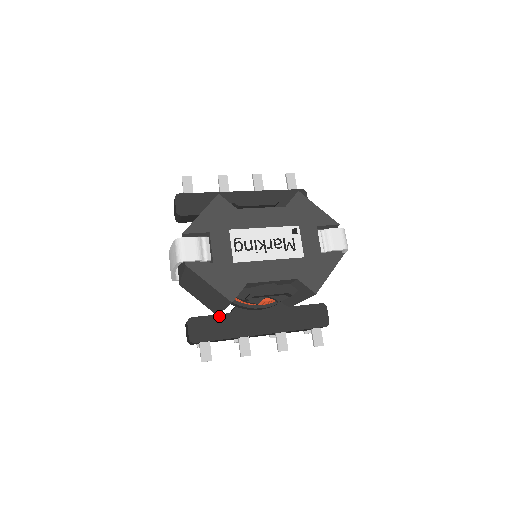
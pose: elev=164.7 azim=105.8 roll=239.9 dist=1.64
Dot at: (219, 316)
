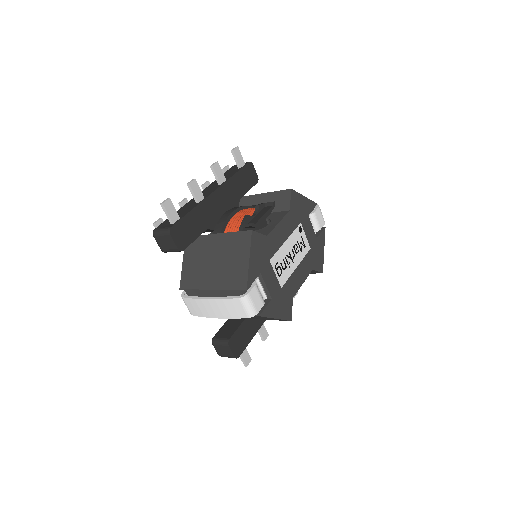
Dot at: (244, 323)
